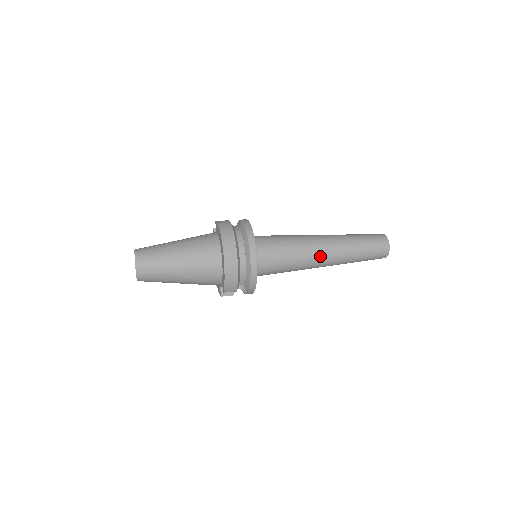
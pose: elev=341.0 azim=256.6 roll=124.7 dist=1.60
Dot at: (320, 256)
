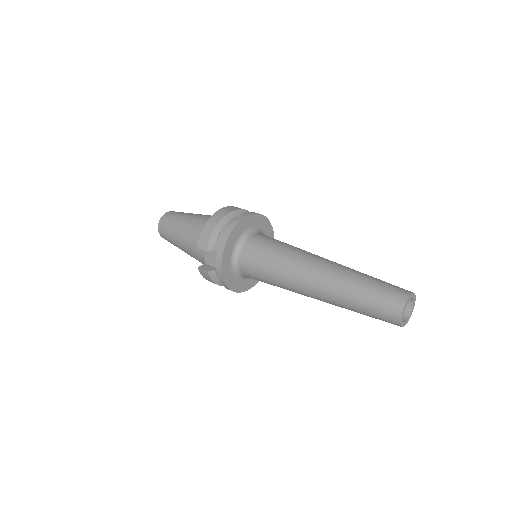
Dot at: (310, 265)
